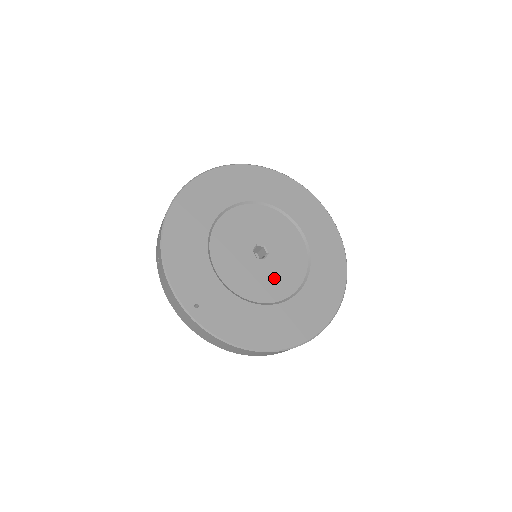
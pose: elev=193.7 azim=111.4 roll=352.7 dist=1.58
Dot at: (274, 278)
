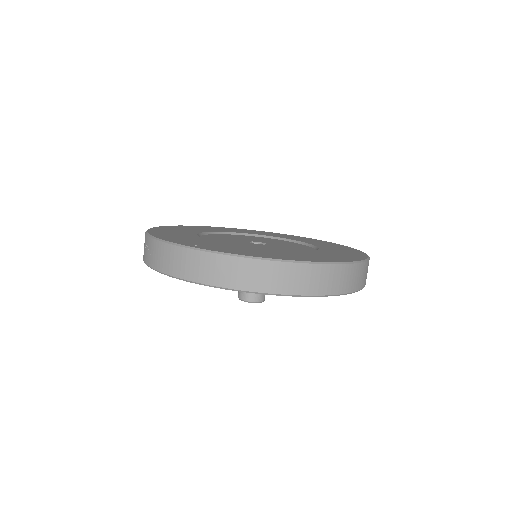
Dot at: (280, 249)
